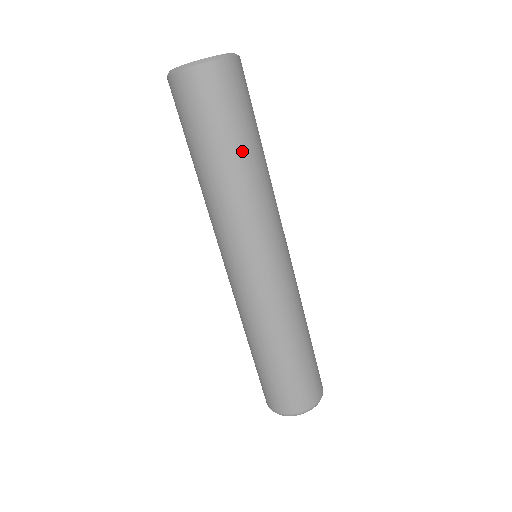
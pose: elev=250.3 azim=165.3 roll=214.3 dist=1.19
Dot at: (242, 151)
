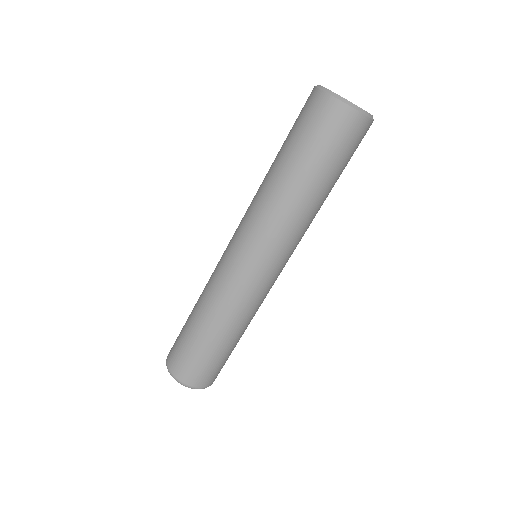
Dot at: (329, 188)
